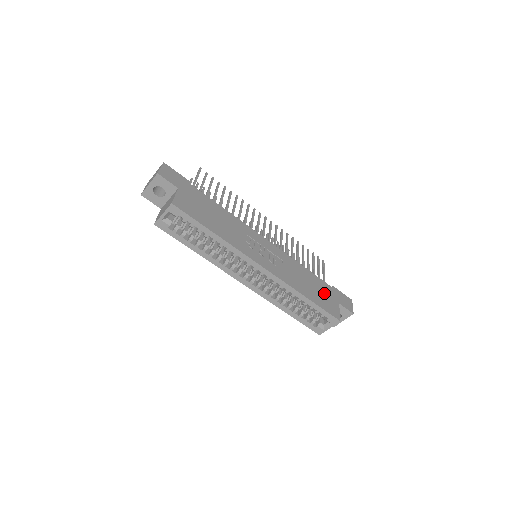
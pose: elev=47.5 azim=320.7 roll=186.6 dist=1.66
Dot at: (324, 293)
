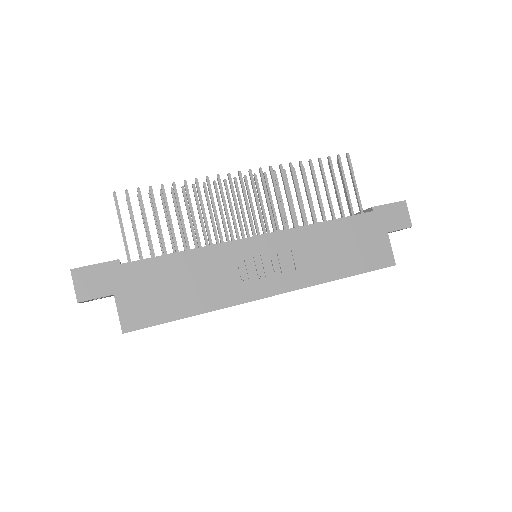
Dot at: (363, 239)
